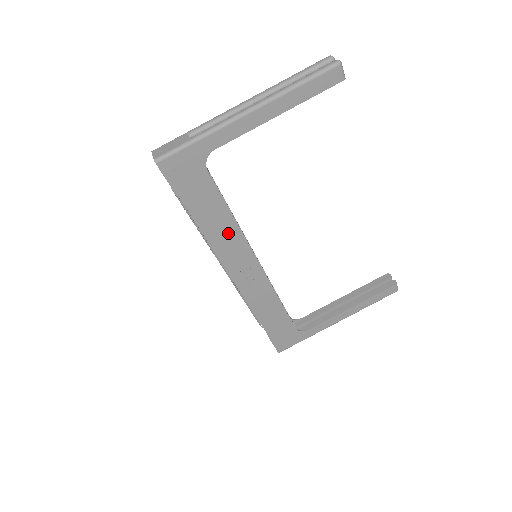
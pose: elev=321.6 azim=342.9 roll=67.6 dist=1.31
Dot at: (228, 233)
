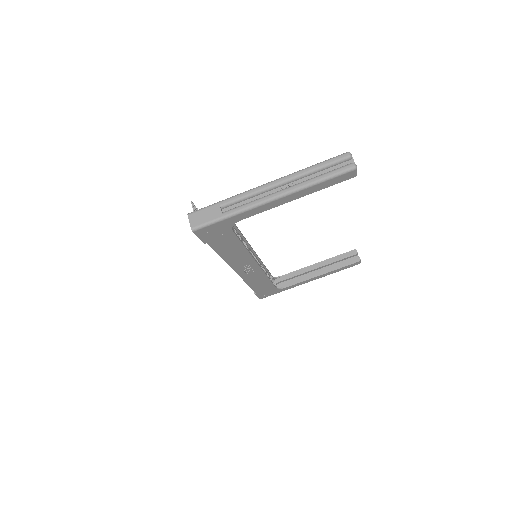
Dot at: (239, 255)
